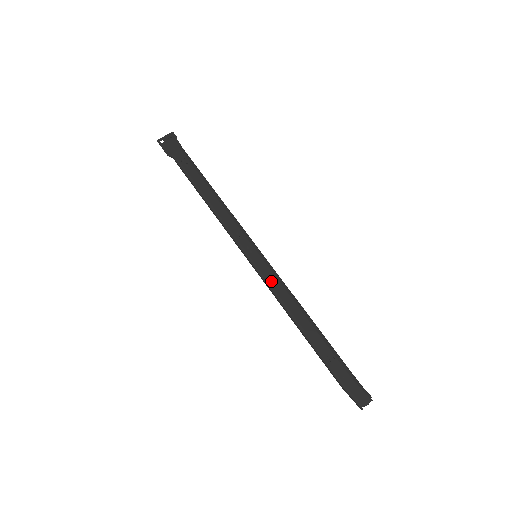
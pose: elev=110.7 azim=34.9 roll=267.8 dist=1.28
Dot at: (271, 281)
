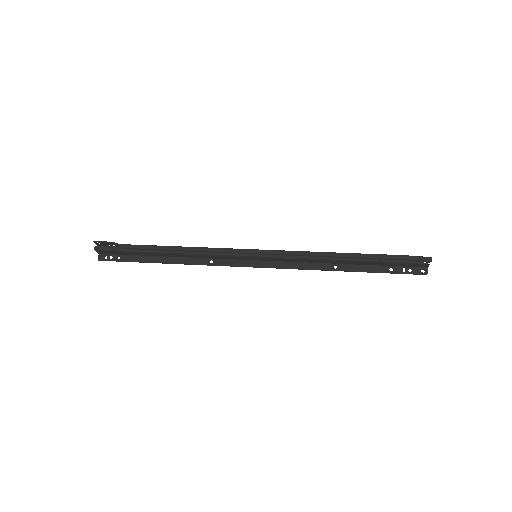
Dot at: (286, 252)
